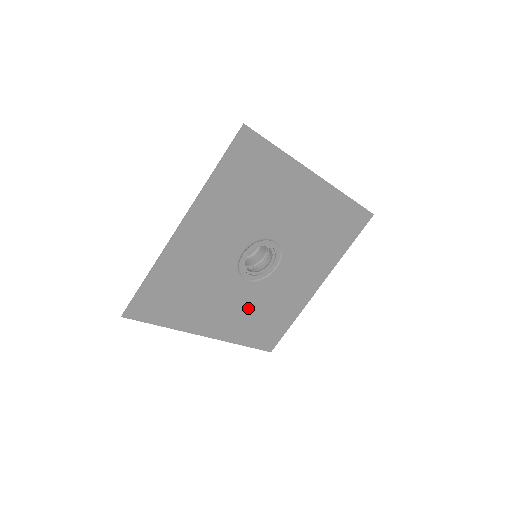
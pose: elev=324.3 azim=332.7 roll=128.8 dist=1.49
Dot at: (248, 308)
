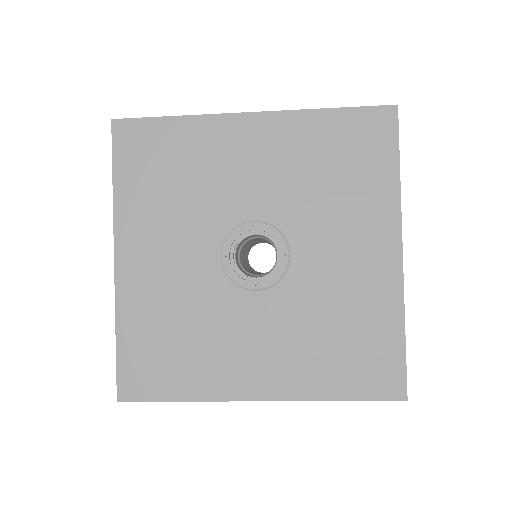
Dot at: (179, 294)
